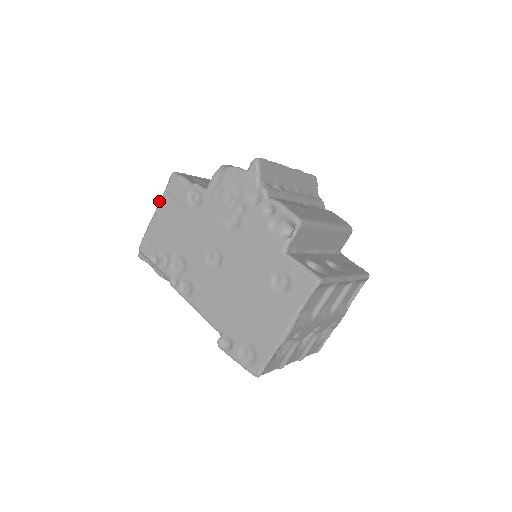
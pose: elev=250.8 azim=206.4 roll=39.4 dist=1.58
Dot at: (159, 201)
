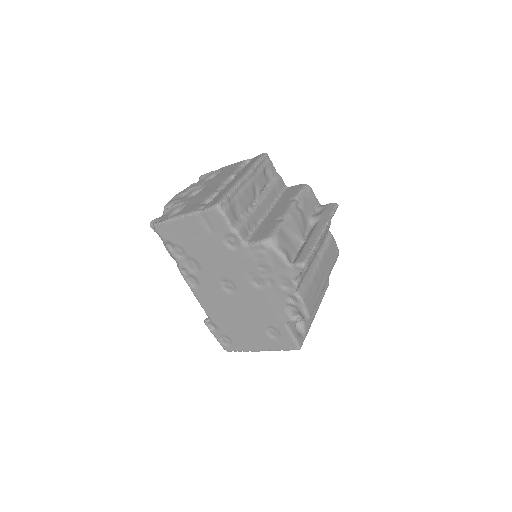
Dot at: (192, 213)
